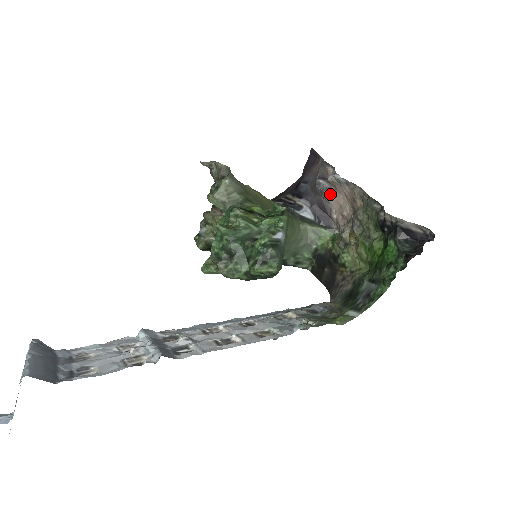
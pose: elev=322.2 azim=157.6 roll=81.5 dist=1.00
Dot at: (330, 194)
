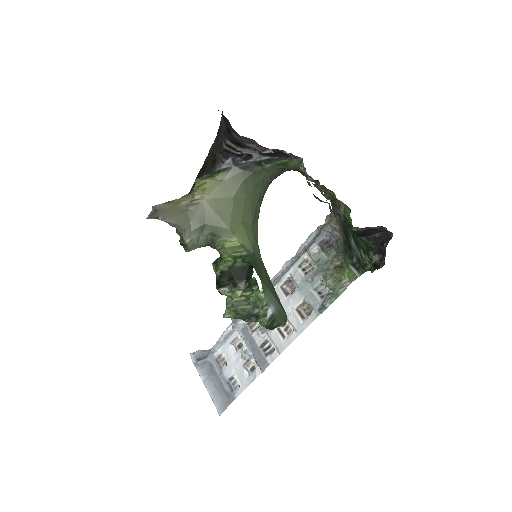
Dot at: (269, 152)
